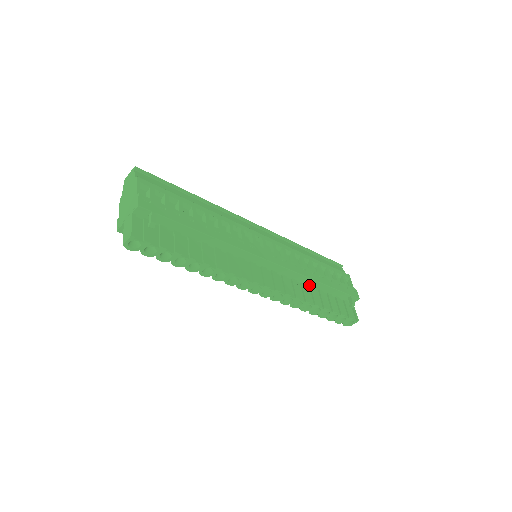
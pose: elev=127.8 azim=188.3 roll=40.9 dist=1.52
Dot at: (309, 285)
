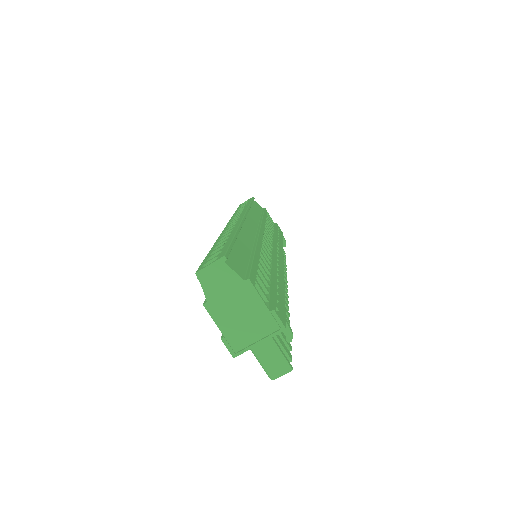
Dot at: occluded
